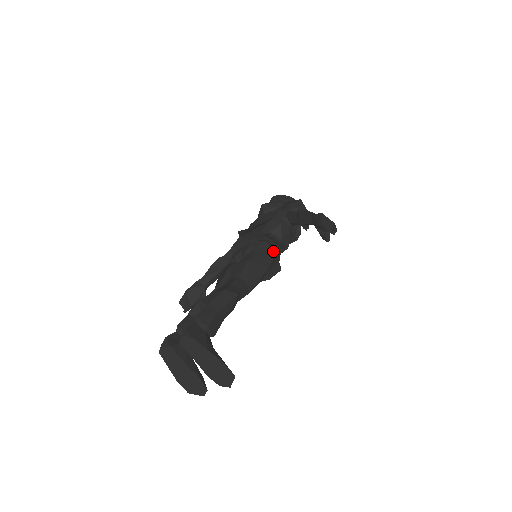
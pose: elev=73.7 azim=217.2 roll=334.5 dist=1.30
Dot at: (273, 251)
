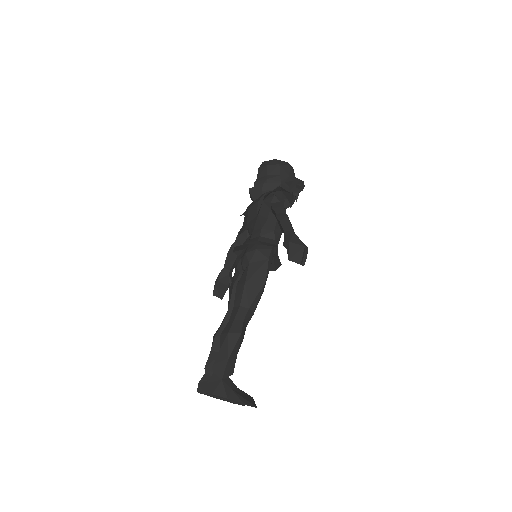
Dot at: (266, 258)
